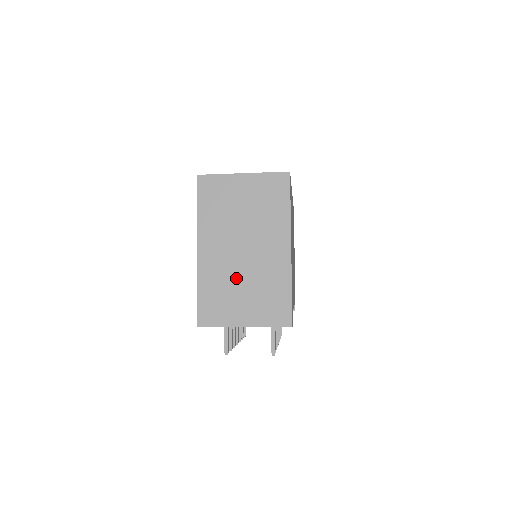
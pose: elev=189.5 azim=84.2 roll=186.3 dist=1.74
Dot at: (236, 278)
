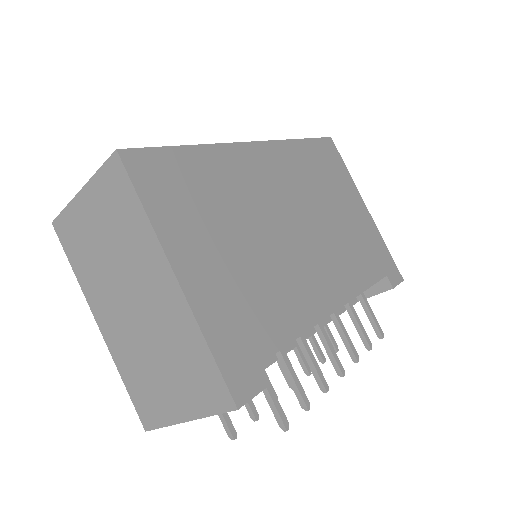
Dot at: (145, 350)
